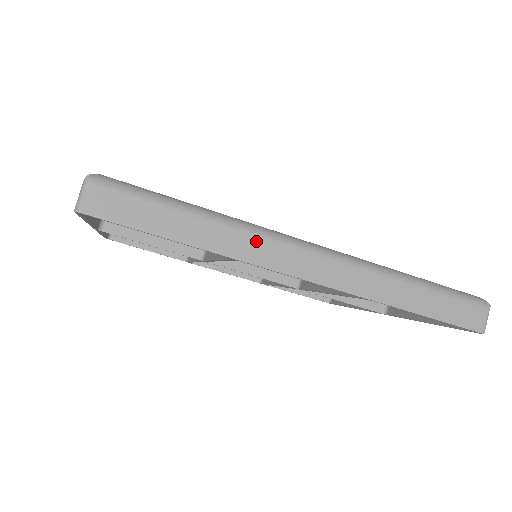
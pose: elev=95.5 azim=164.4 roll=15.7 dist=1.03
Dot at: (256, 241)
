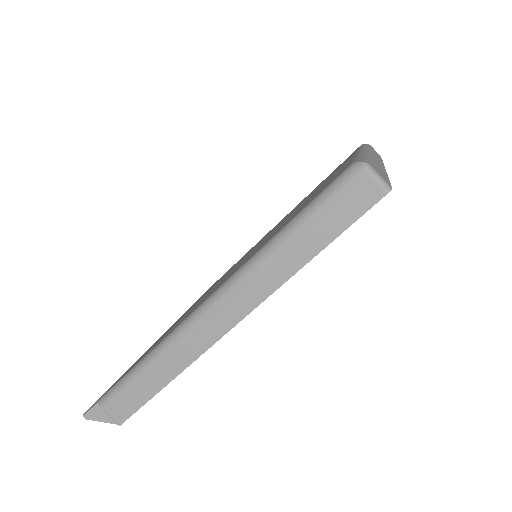
Dot at: (373, 157)
